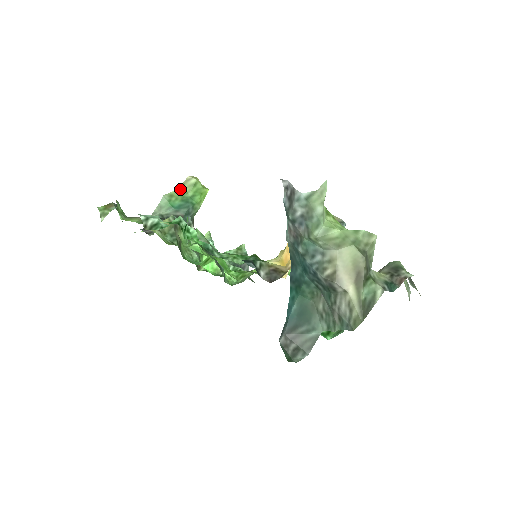
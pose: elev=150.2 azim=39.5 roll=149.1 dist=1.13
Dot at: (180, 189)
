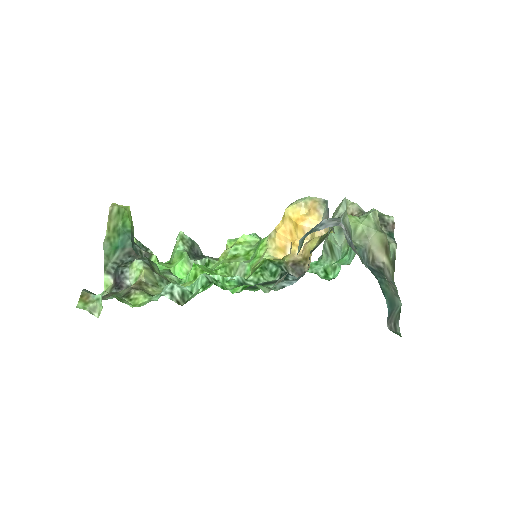
Dot at: (110, 226)
